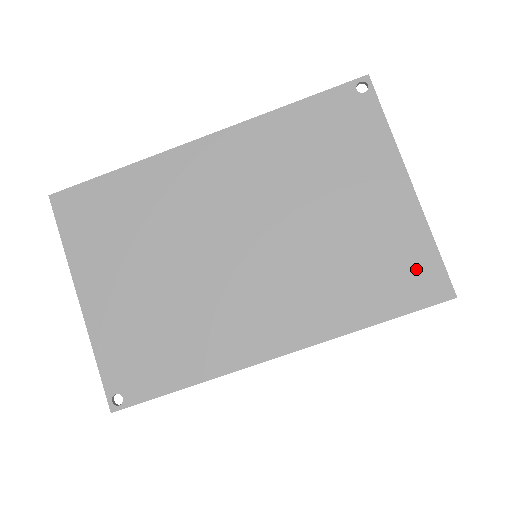
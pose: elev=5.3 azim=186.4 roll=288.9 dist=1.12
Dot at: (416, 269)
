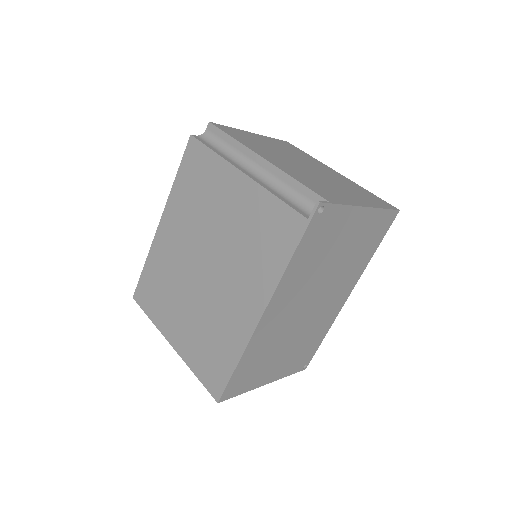
Dot at: (382, 223)
